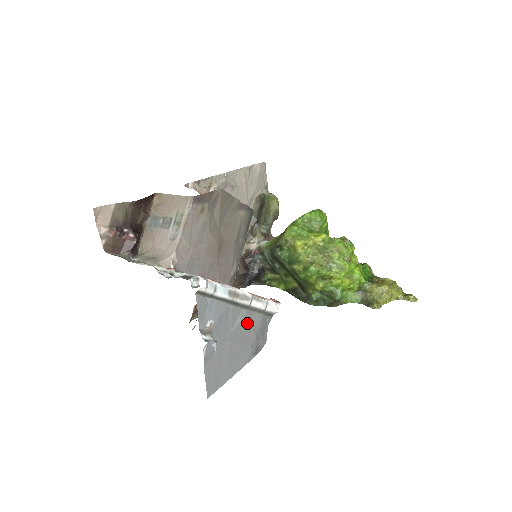
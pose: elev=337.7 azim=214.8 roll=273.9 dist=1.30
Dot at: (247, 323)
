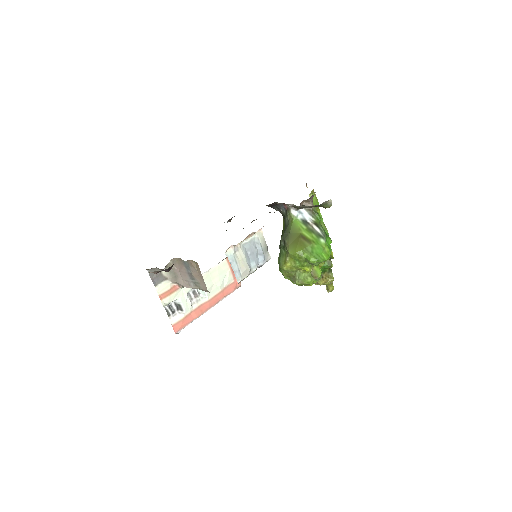
Dot at: occluded
